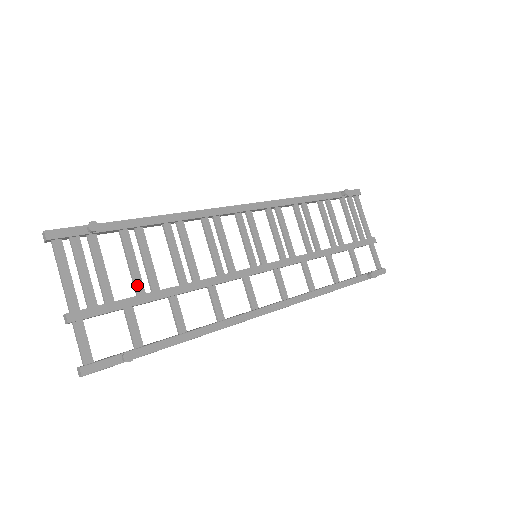
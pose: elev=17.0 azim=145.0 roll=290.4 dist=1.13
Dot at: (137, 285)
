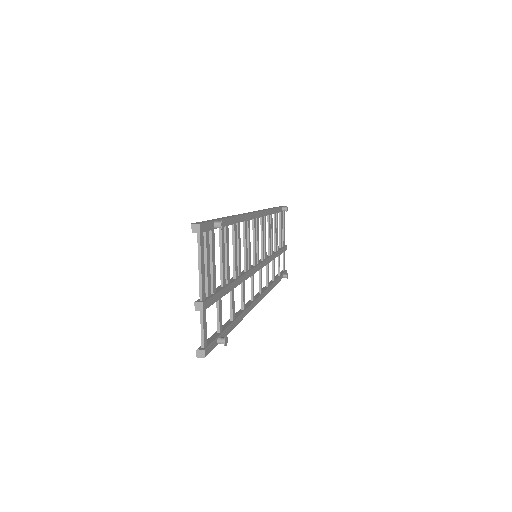
Dot at: (224, 278)
